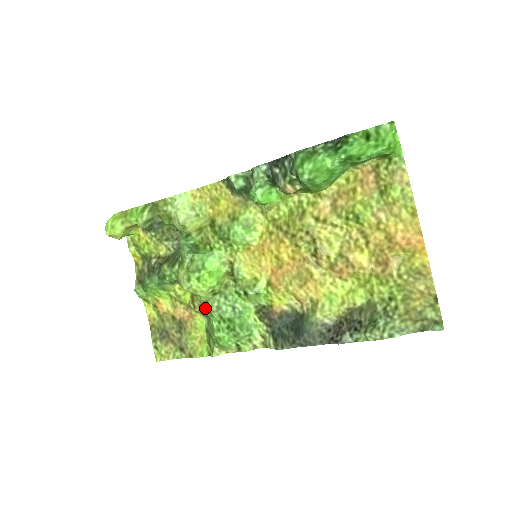
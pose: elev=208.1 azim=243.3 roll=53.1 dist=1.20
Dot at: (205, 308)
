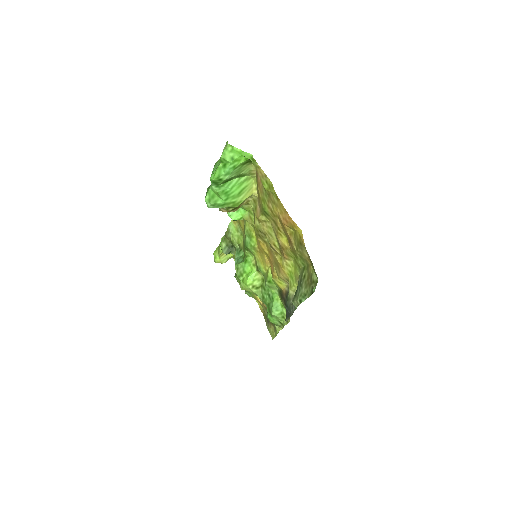
Dot at: occluded
